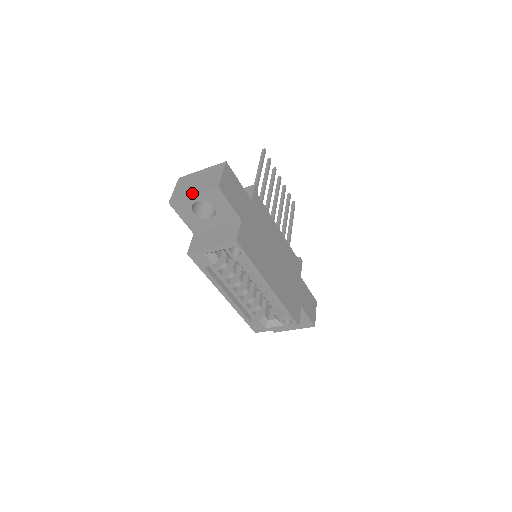
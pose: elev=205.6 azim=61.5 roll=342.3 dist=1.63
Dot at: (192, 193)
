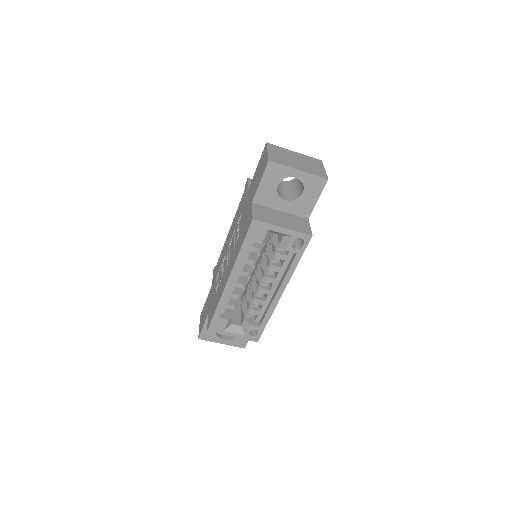
Dot at: (297, 167)
